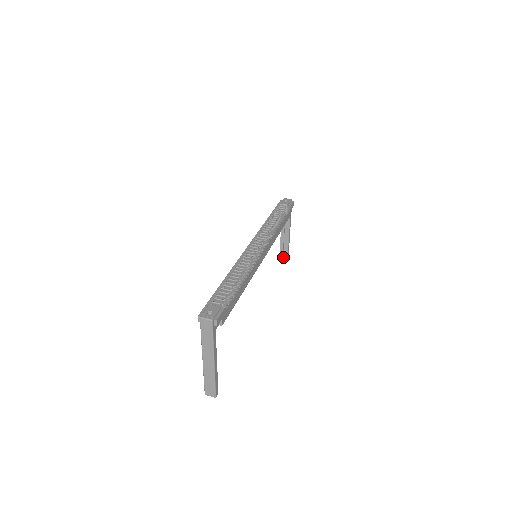
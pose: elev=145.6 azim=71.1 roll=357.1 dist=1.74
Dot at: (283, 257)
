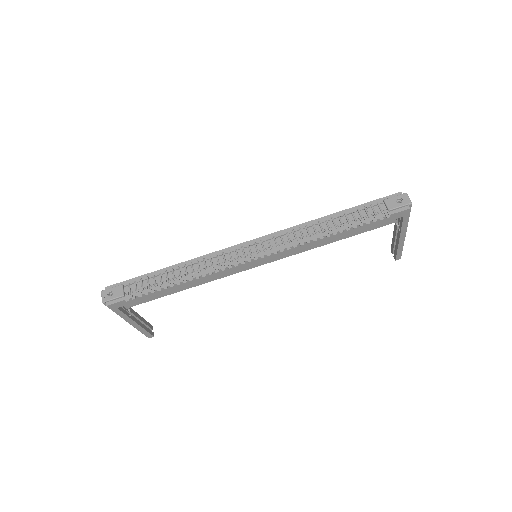
Dot at: occluded
